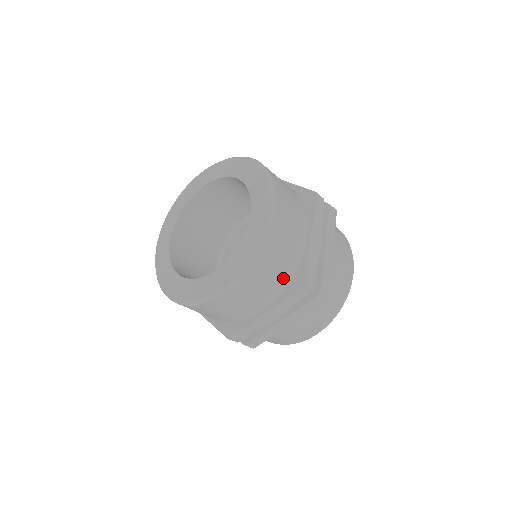
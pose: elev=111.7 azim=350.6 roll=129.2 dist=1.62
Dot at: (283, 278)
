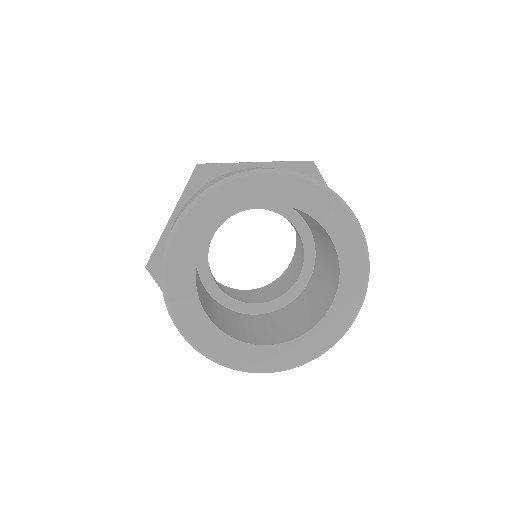
Dot at: occluded
